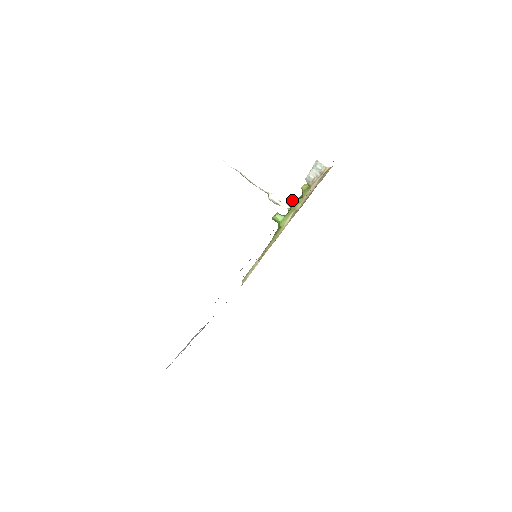
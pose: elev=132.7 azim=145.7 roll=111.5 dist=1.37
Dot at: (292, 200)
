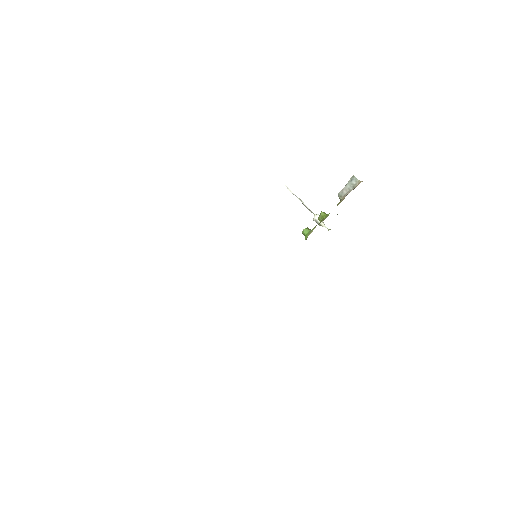
Dot at: (322, 215)
